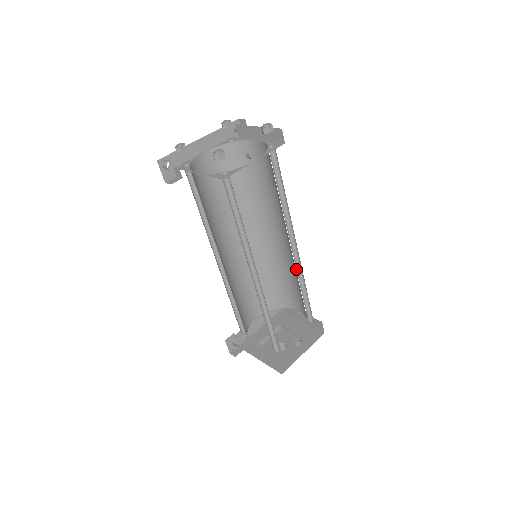
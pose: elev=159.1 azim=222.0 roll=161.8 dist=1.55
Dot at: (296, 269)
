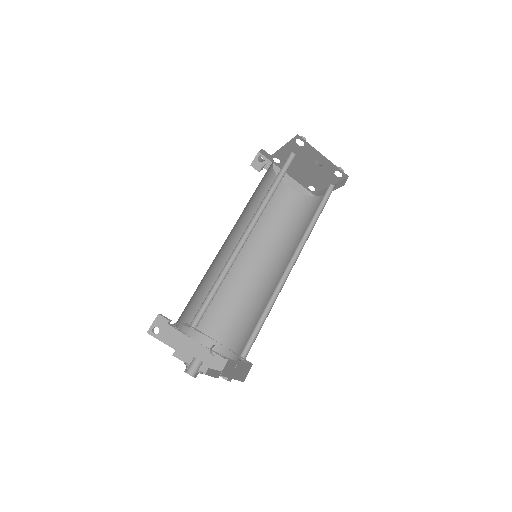
Dot at: (276, 287)
